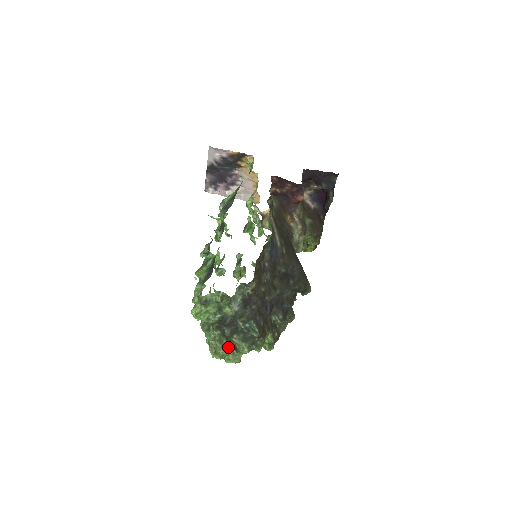
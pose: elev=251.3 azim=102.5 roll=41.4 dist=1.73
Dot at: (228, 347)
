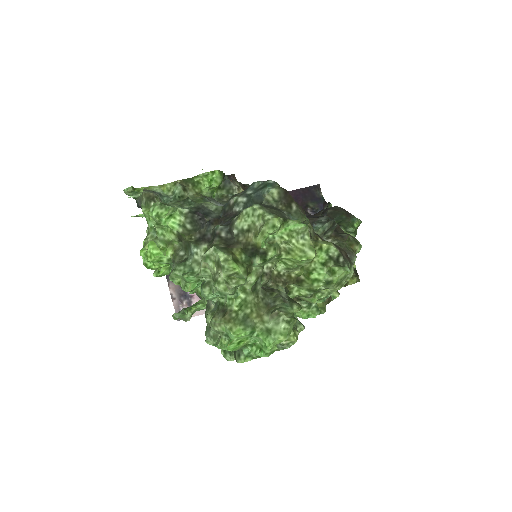
Dot at: (237, 258)
